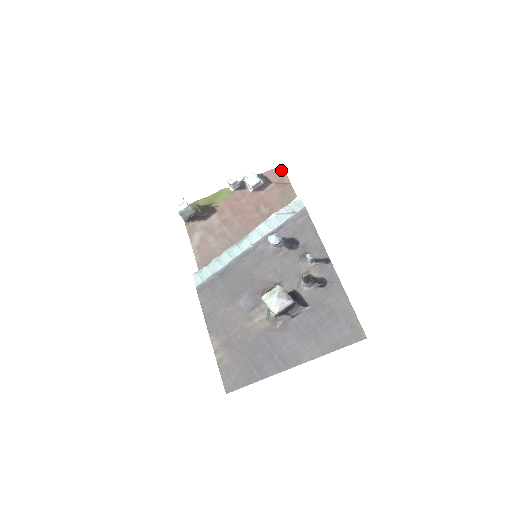
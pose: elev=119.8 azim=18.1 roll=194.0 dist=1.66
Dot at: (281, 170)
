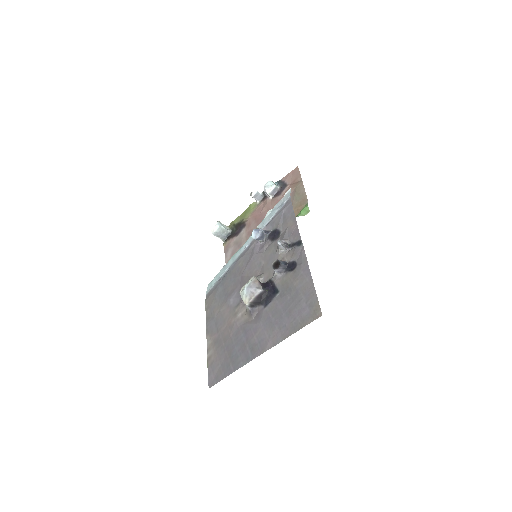
Dot at: (296, 171)
